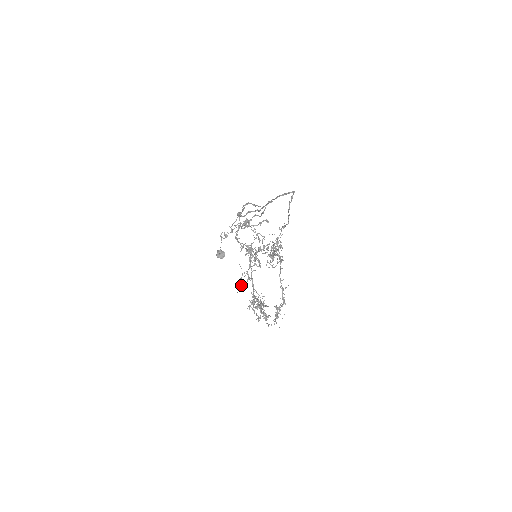
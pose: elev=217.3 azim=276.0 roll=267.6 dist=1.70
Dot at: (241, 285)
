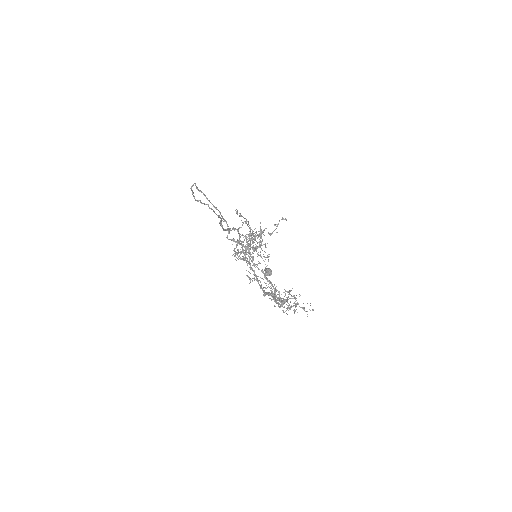
Dot at: occluded
